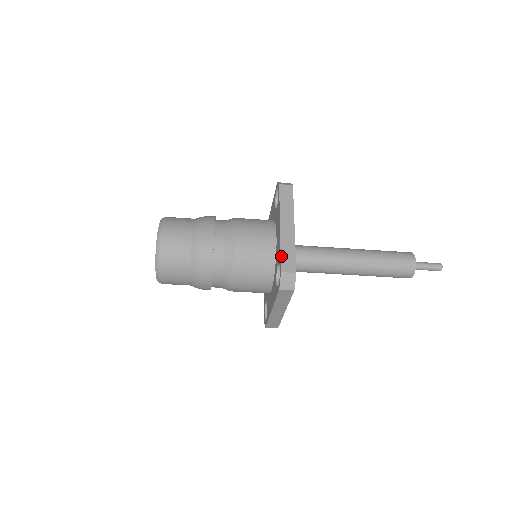
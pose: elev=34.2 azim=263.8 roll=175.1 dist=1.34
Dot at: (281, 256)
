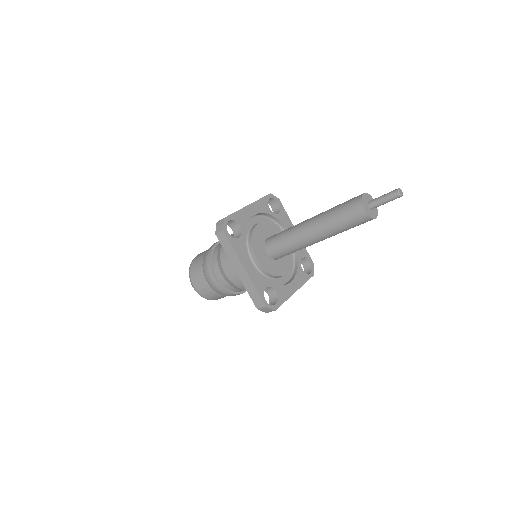
Dot at: (250, 297)
